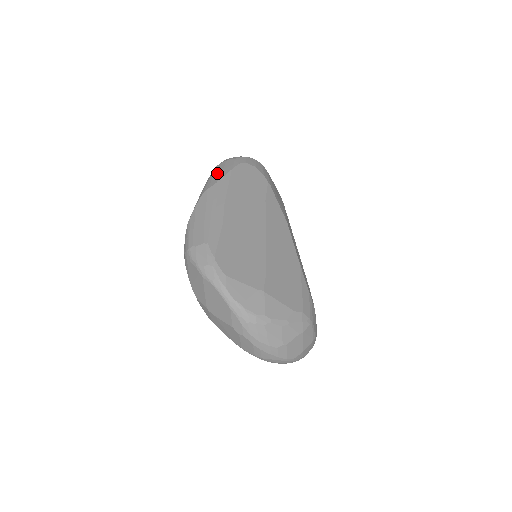
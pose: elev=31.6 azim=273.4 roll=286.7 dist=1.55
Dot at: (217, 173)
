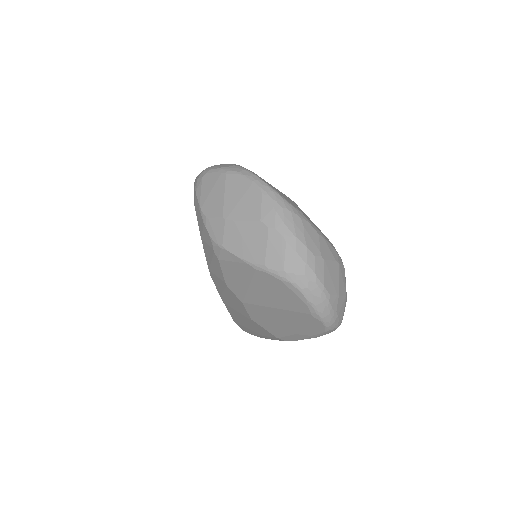
Dot at: occluded
